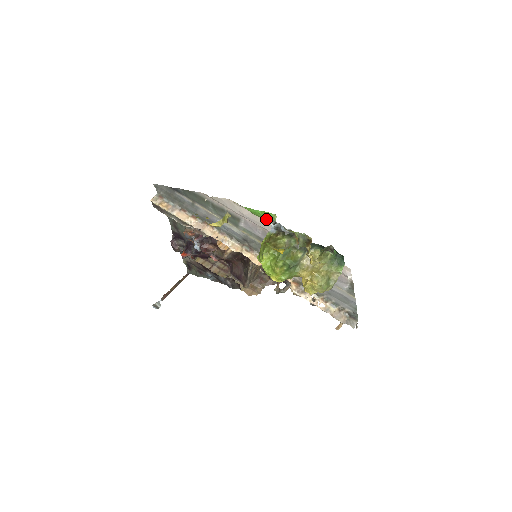
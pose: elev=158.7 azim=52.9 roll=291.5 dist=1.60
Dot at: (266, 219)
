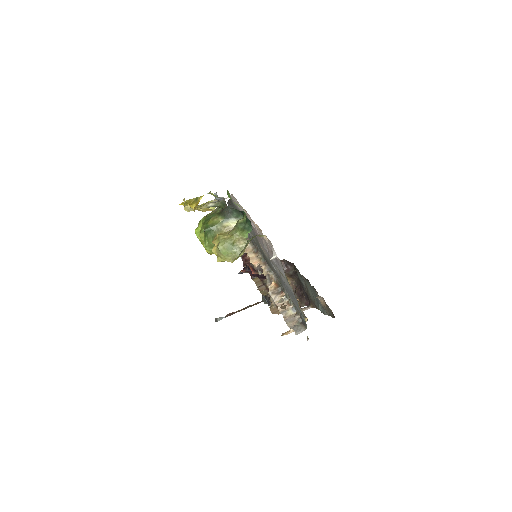
Dot at: occluded
